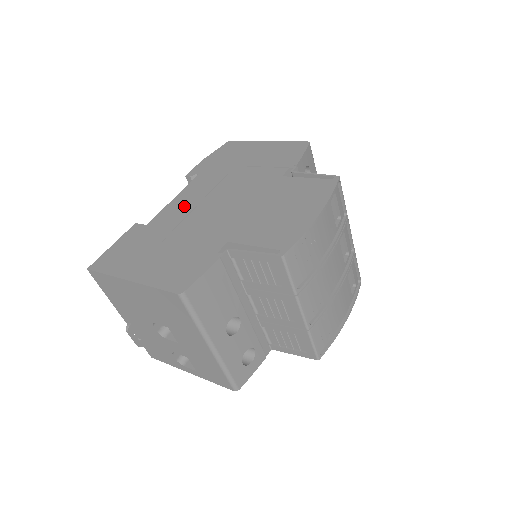
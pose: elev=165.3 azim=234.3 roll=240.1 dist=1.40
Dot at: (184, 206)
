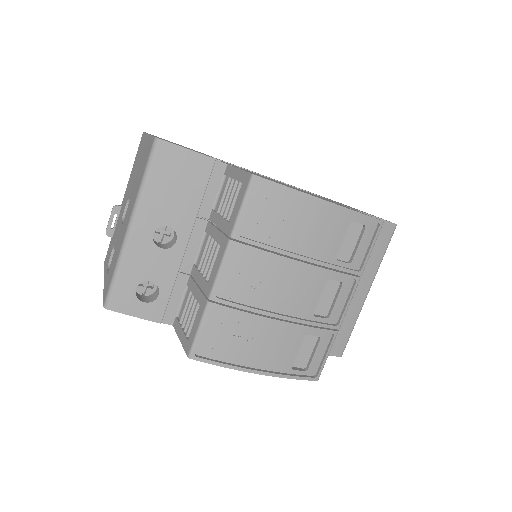
Dot at: occluded
